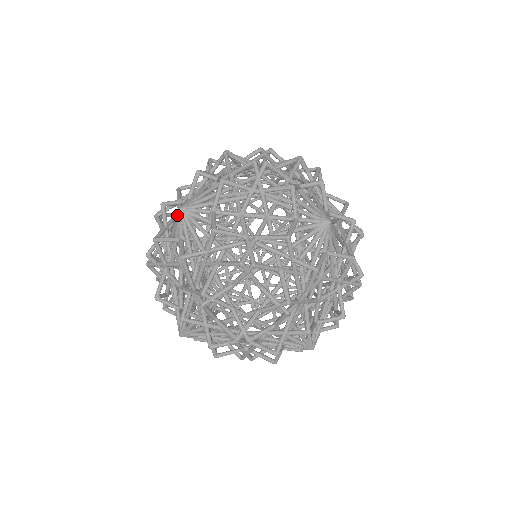
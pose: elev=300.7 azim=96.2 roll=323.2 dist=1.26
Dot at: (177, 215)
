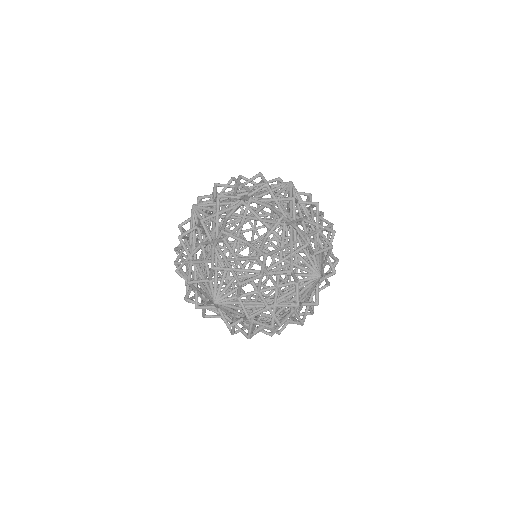
Dot at: occluded
